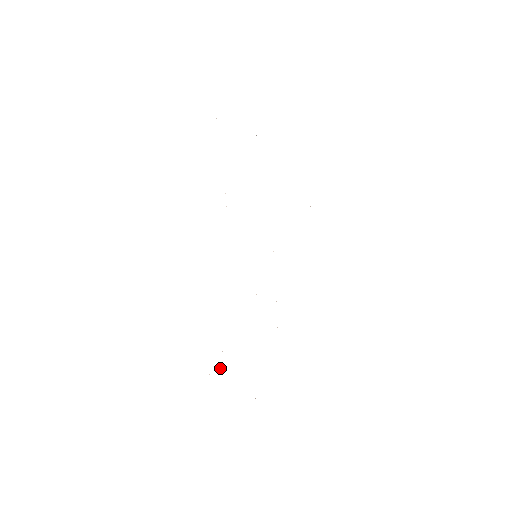
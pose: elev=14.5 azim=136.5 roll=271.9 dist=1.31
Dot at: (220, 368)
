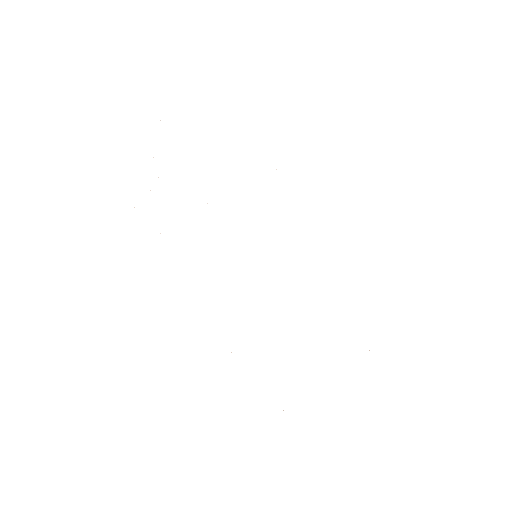
Dot at: occluded
